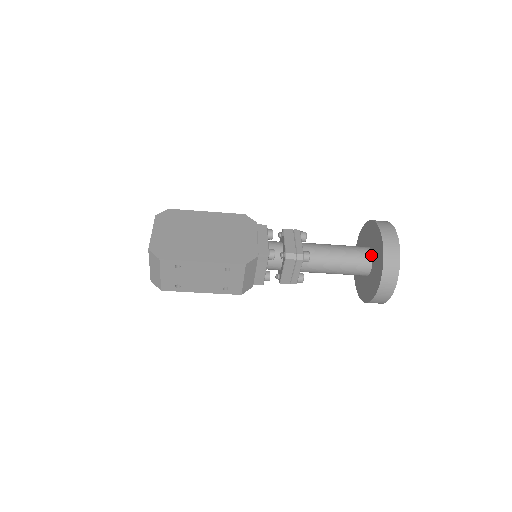
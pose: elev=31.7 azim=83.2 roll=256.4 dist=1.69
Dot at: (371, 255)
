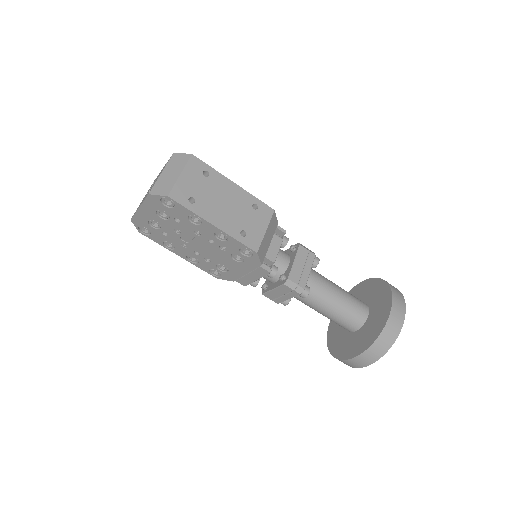
Dot at: occluded
